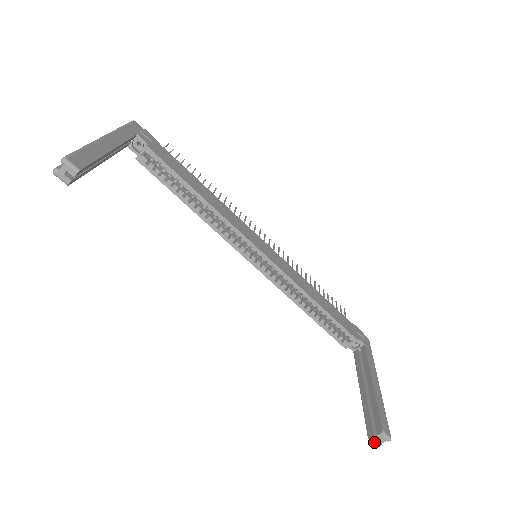
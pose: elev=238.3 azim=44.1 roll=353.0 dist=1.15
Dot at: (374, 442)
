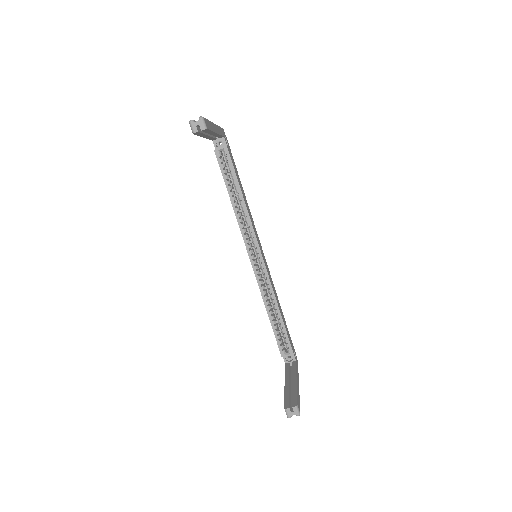
Dot at: (287, 412)
